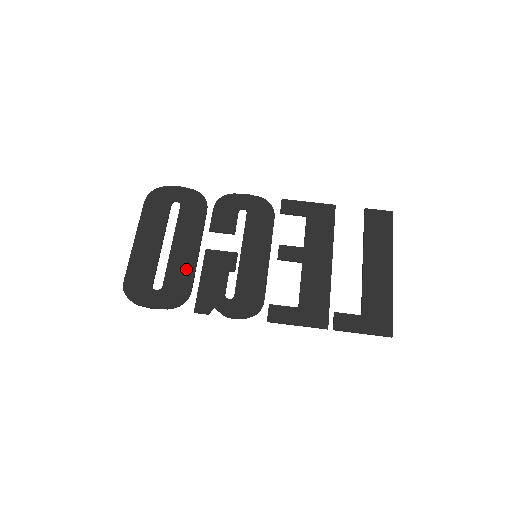
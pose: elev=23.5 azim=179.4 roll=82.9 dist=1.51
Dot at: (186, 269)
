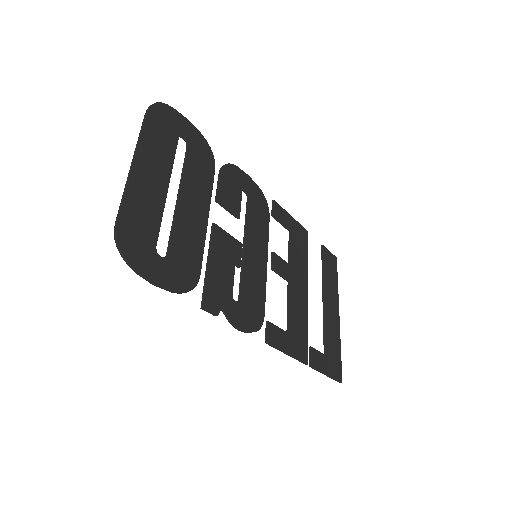
Dot at: (195, 241)
